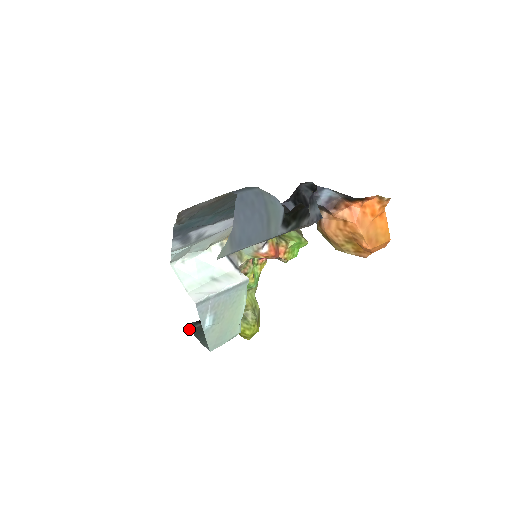
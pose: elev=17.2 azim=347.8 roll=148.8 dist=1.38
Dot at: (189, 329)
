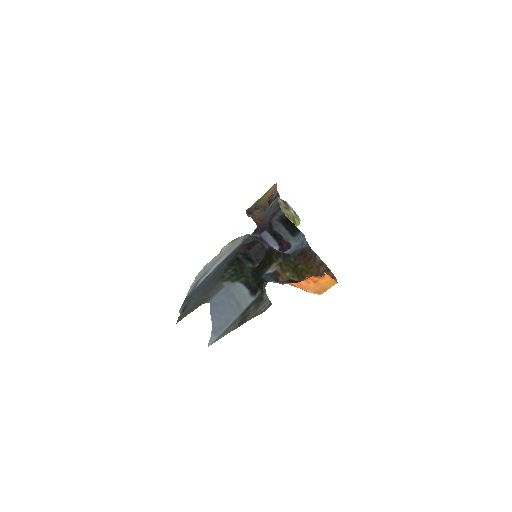
Dot at: occluded
